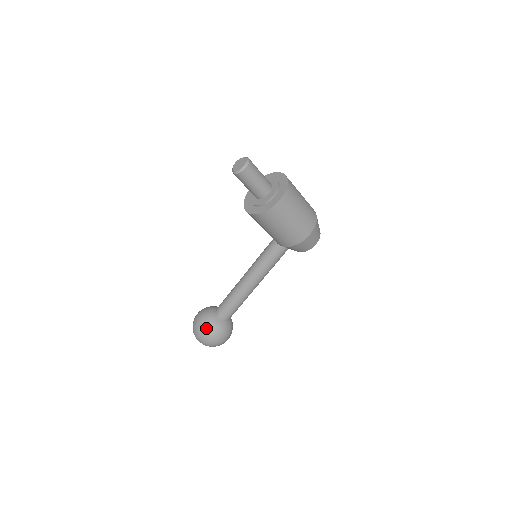
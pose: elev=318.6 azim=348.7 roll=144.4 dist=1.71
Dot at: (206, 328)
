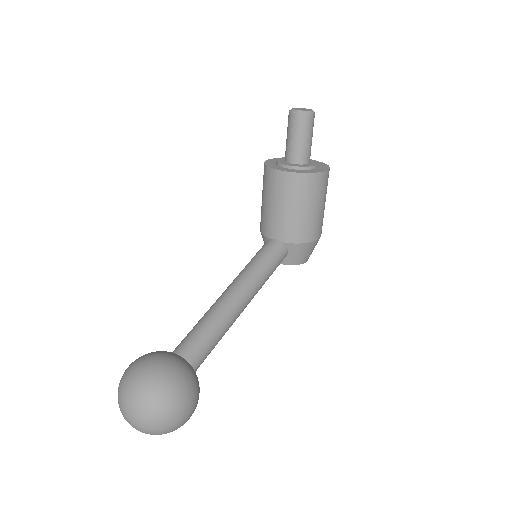
Dot at: (181, 374)
